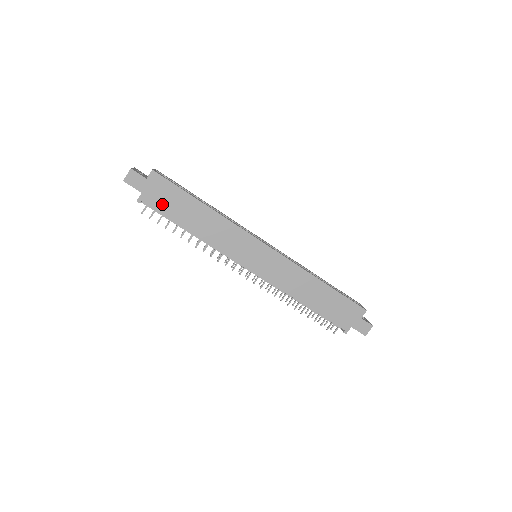
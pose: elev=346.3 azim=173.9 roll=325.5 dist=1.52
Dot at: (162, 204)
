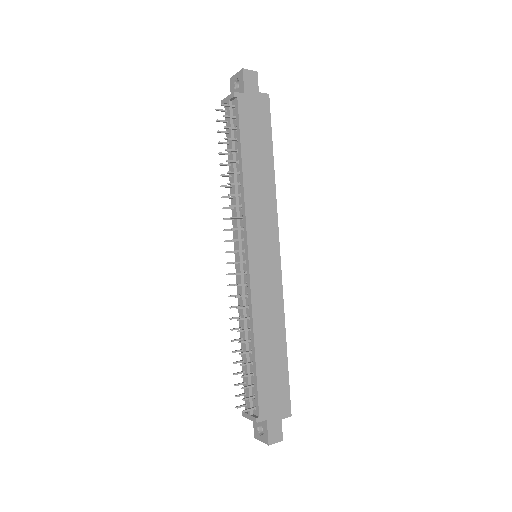
Dot at: (248, 120)
